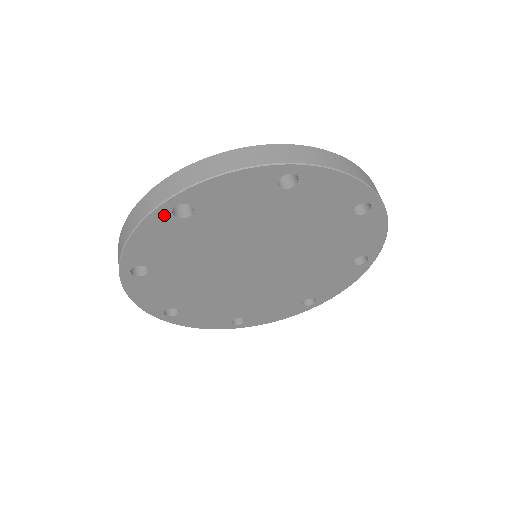
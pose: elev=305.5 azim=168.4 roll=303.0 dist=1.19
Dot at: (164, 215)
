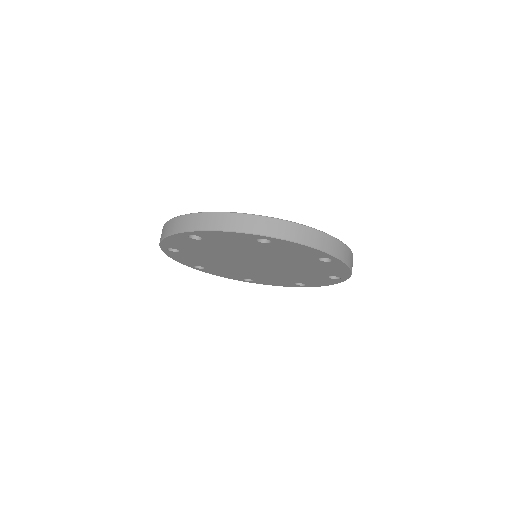
Dot at: (183, 236)
